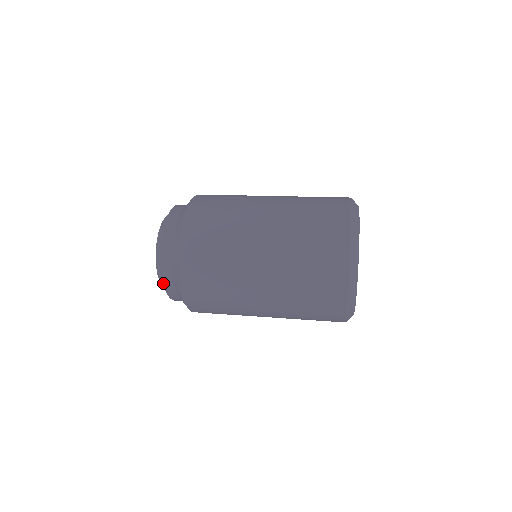
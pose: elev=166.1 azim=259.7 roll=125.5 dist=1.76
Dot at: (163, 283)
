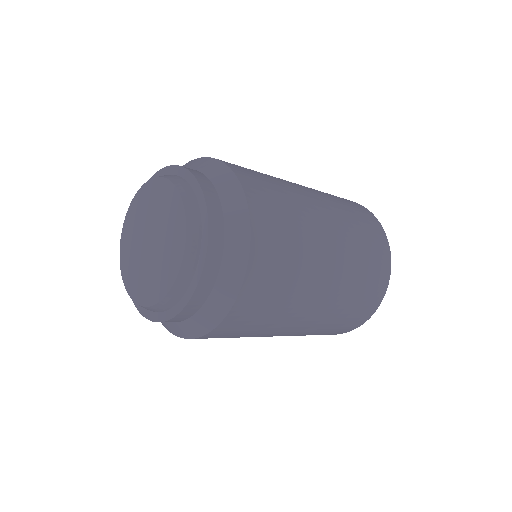
Dot at: (171, 319)
